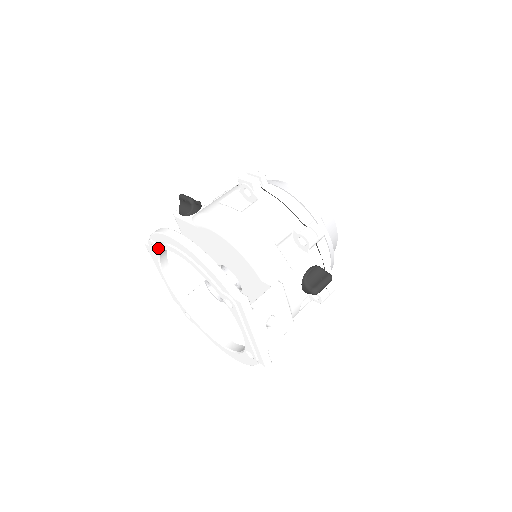
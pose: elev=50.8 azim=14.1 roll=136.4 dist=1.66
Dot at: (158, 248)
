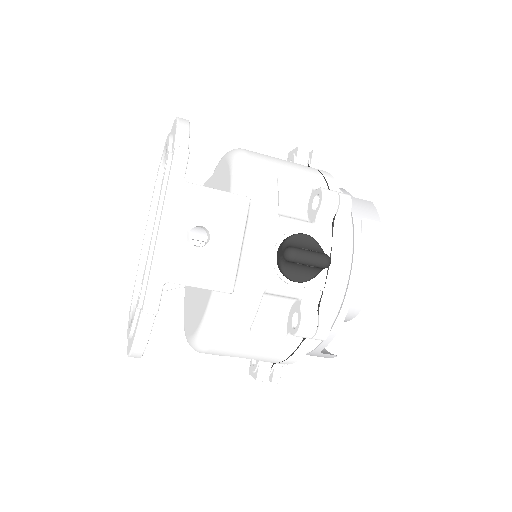
Dot at: (159, 169)
